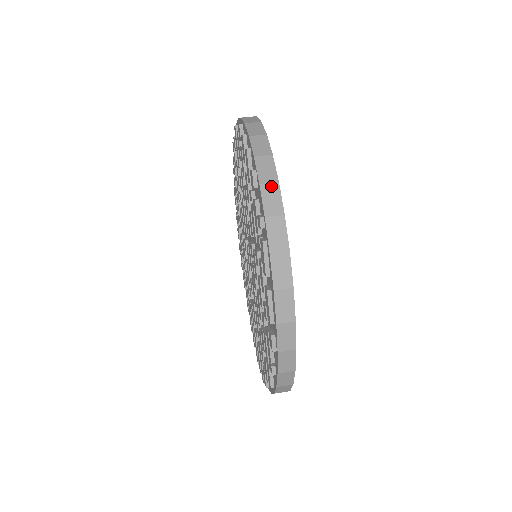
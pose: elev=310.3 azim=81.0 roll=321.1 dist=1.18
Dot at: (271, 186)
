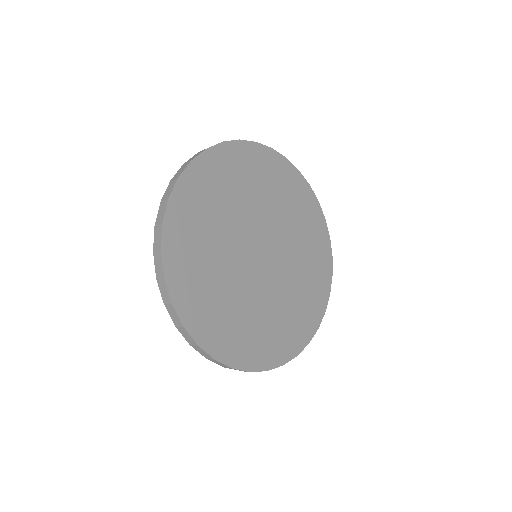
Dot at: occluded
